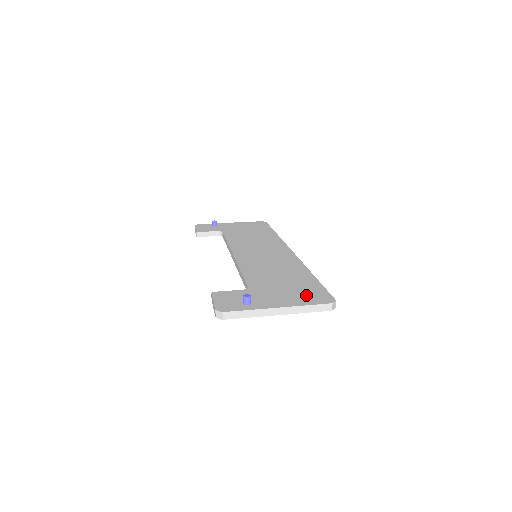
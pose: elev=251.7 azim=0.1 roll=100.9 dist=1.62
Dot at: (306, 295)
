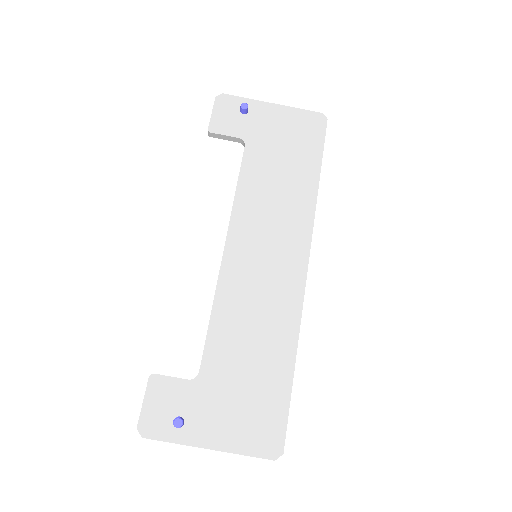
Dot at: (256, 426)
